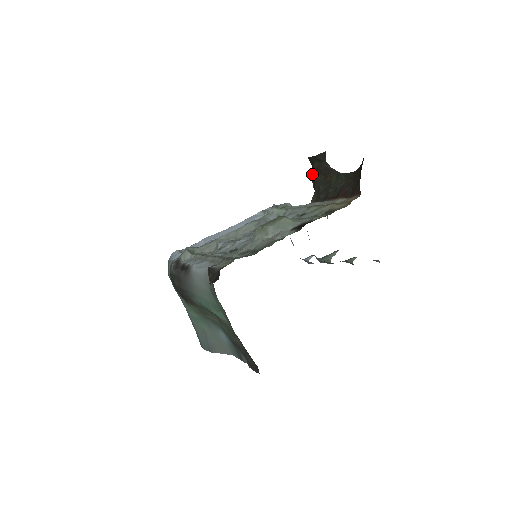
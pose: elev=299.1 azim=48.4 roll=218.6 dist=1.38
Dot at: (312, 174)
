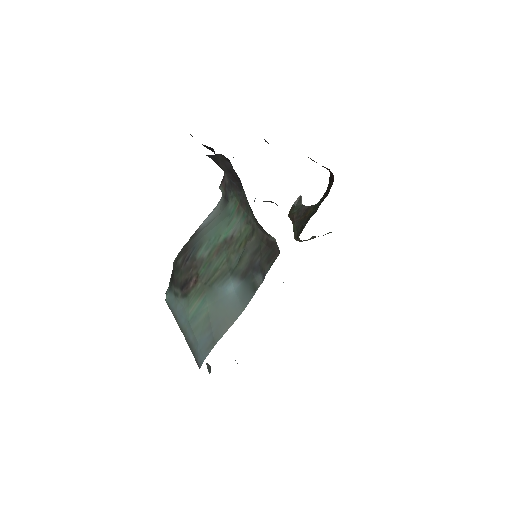
Dot at: (294, 229)
